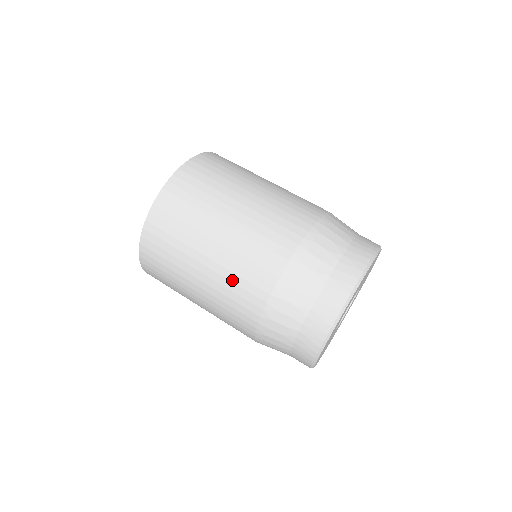
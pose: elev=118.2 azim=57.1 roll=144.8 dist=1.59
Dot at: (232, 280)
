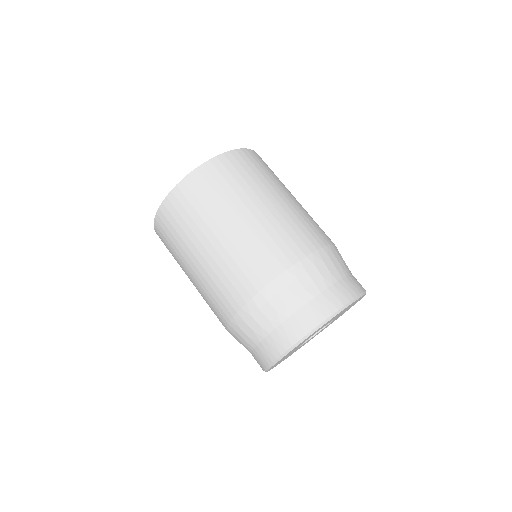
Dot at: (230, 266)
